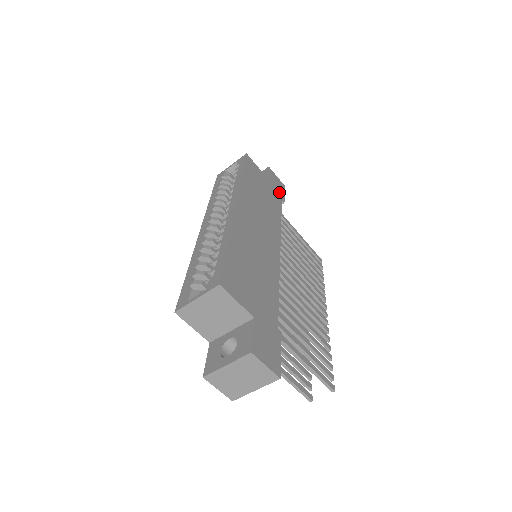
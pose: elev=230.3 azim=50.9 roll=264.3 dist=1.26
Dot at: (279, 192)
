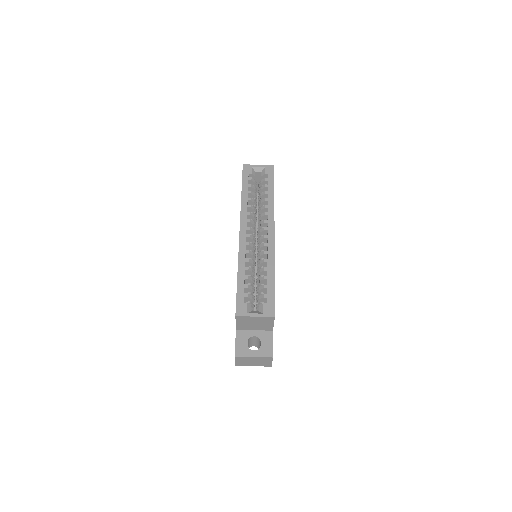
Dot at: occluded
